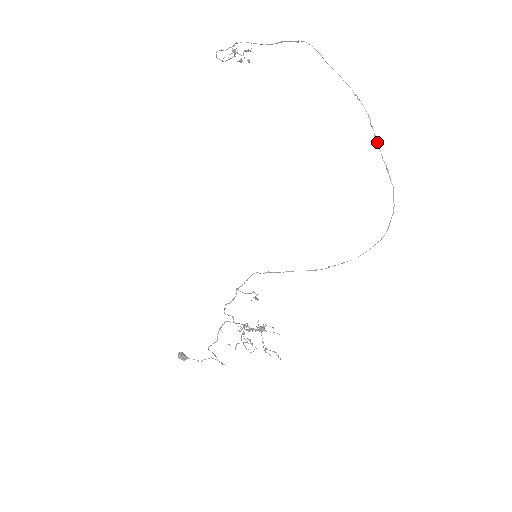
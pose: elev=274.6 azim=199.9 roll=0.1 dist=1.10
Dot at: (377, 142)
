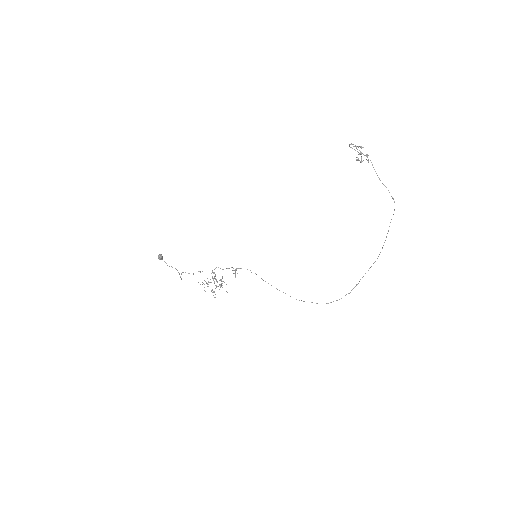
Dot at: occluded
